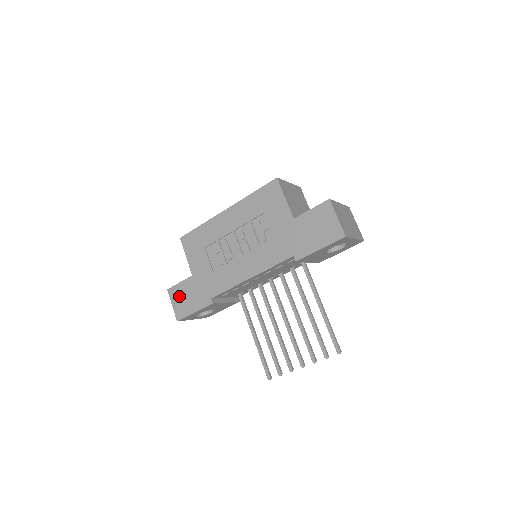
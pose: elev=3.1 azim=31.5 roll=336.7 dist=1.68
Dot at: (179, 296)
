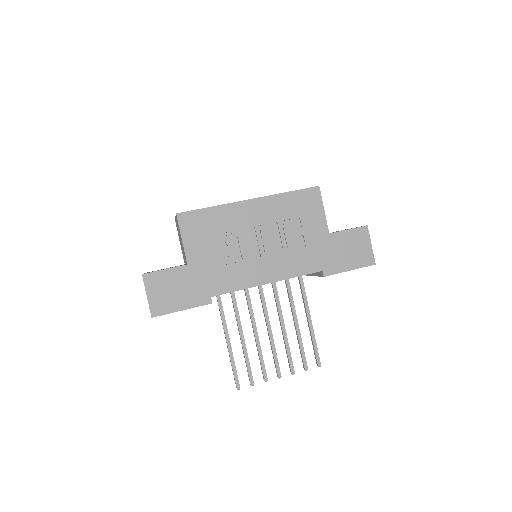
Dot at: (161, 286)
